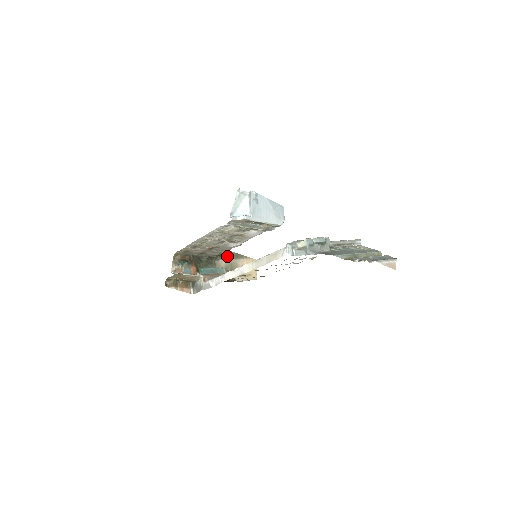
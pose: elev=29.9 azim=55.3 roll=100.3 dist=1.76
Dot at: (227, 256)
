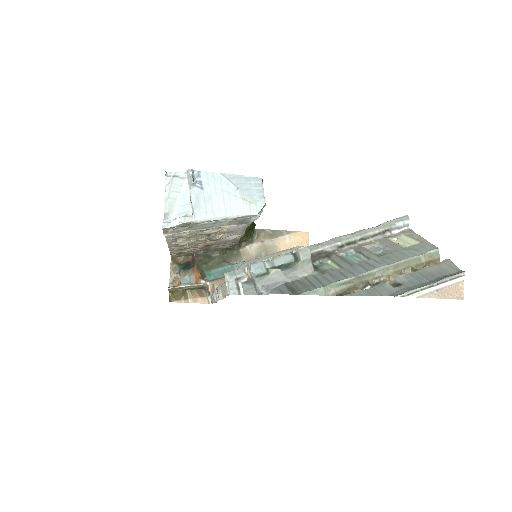
Dot at: (257, 238)
